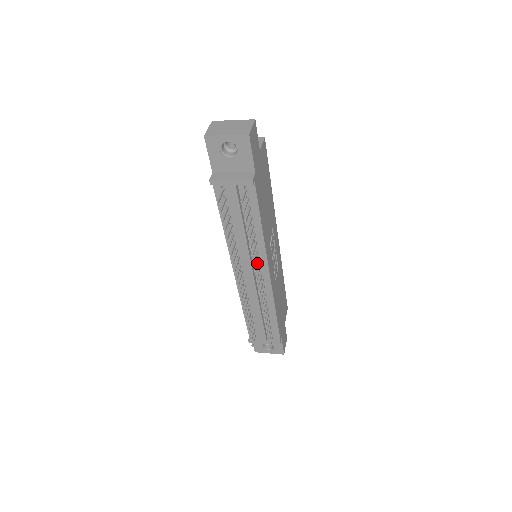
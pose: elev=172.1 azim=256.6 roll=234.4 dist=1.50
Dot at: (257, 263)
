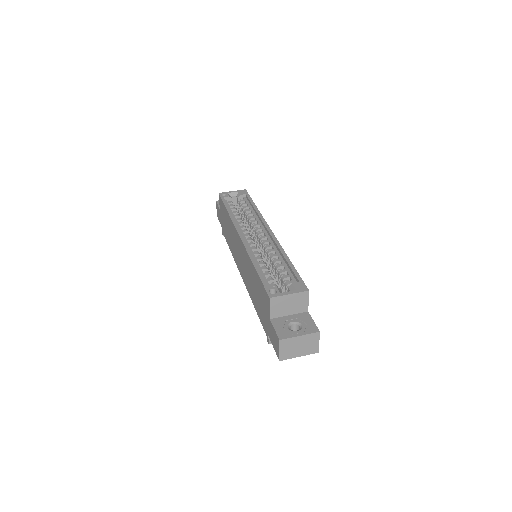
Dot at: occluded
